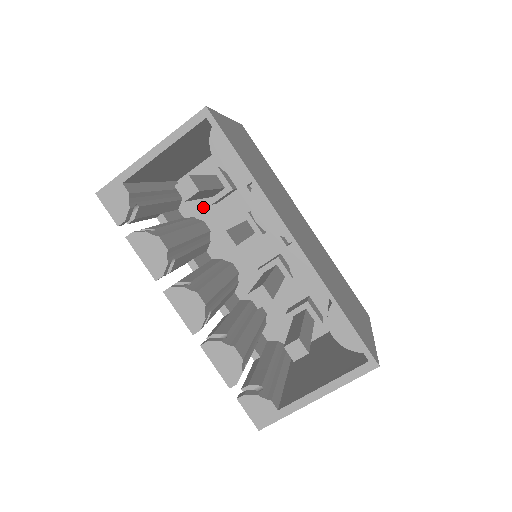
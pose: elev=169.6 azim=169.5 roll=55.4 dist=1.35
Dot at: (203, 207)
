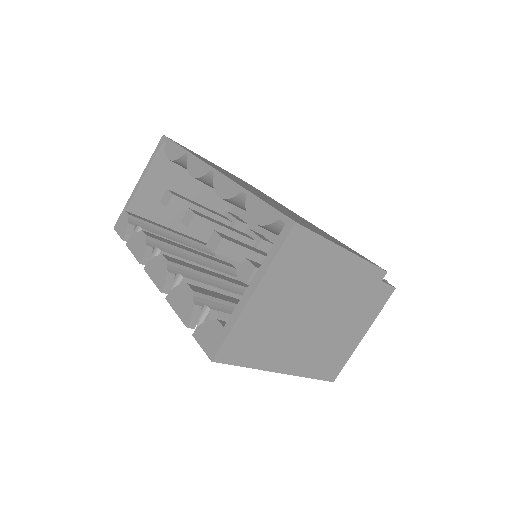
Dot at: occluded
